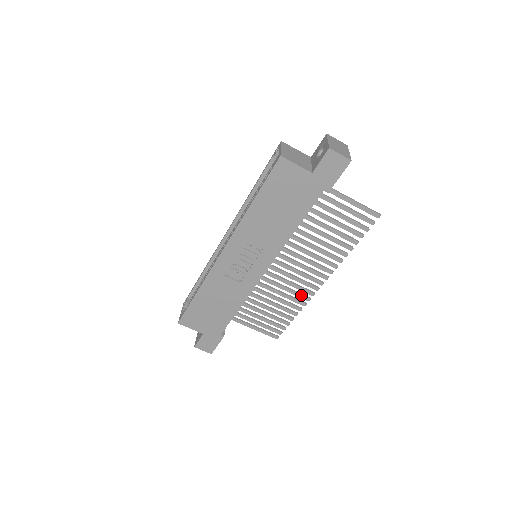
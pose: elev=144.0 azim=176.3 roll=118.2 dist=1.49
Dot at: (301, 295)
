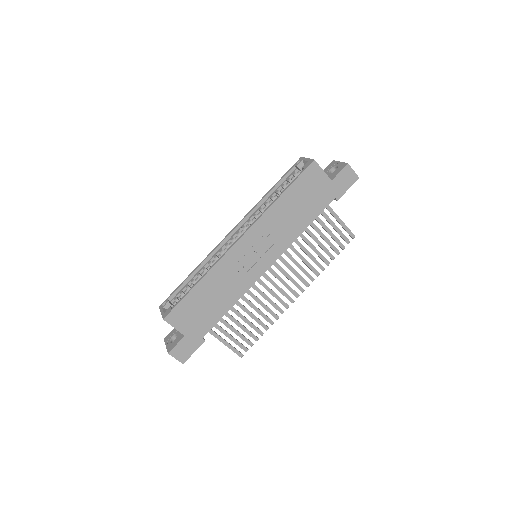
Dot at: (278, 306)
